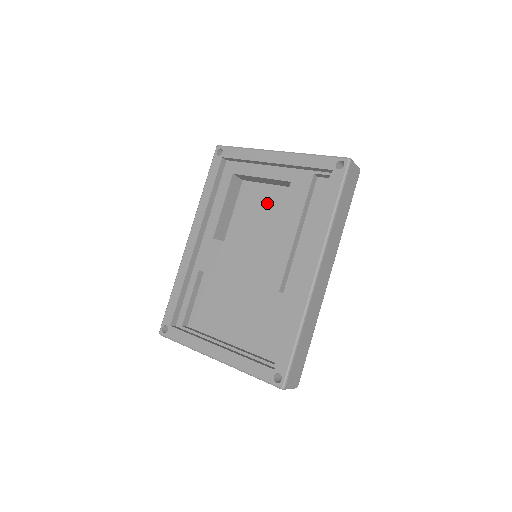
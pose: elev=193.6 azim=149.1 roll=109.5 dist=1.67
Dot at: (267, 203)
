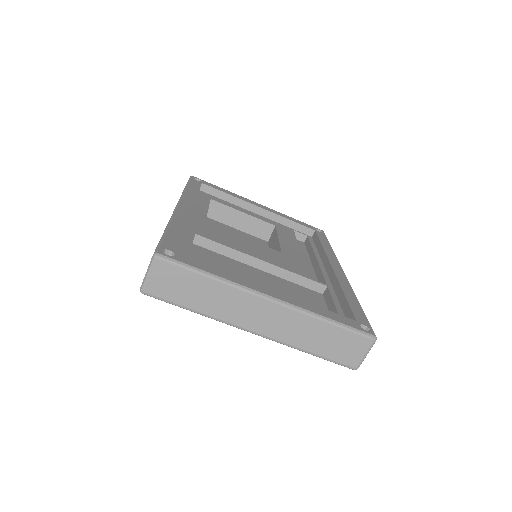
Dot at: occluded
